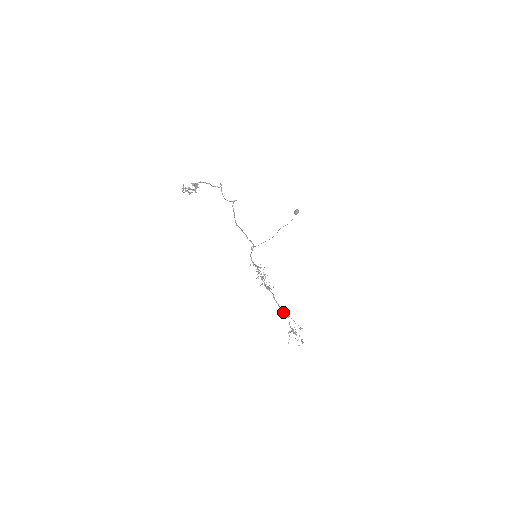
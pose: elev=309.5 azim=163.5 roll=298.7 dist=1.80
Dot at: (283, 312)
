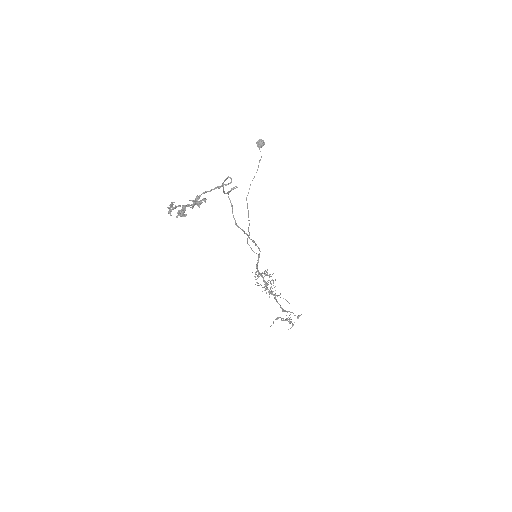
Dot at: (283, 310)
